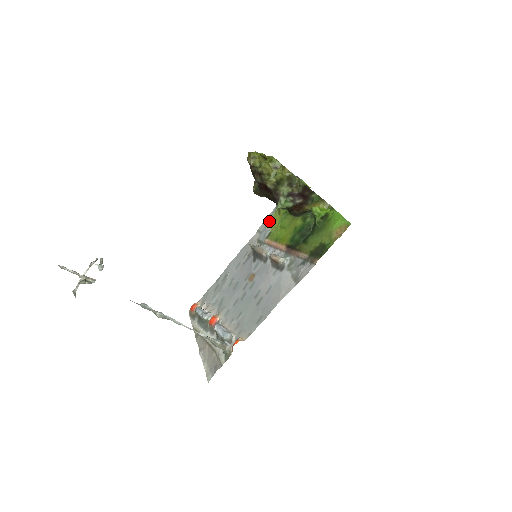
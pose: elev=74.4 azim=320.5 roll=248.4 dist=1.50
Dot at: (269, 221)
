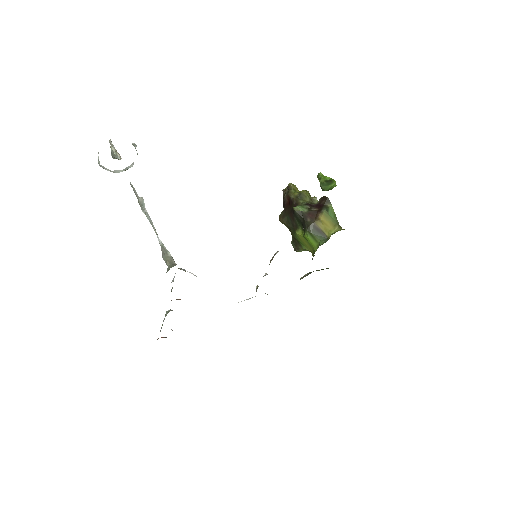
Dot at: occluded
